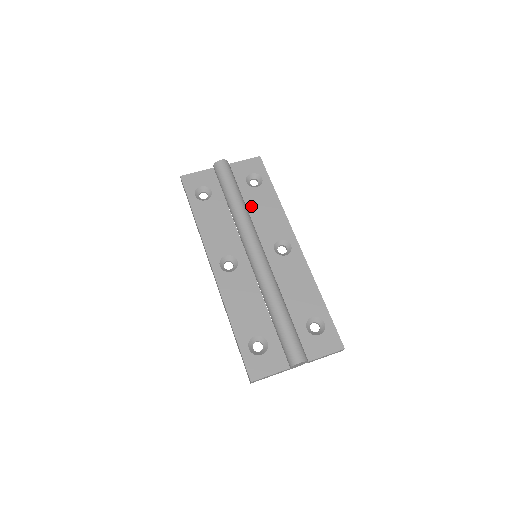
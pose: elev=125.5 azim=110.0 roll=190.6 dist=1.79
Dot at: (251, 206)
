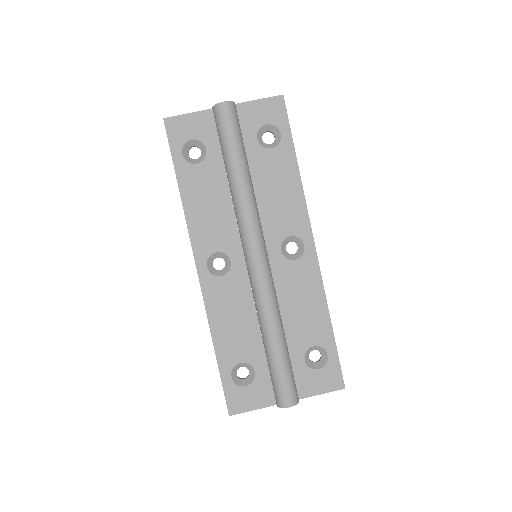
Dot at: (259, 180)
